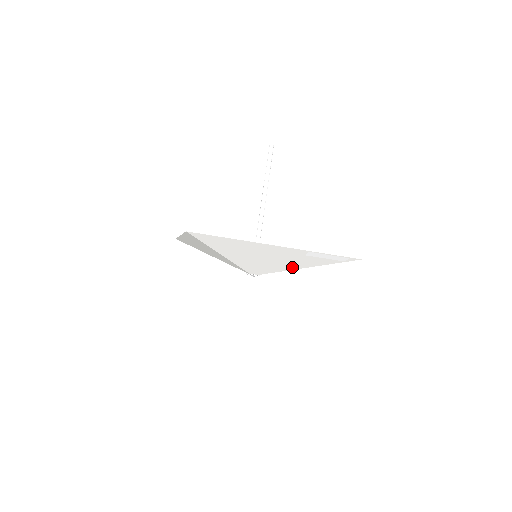
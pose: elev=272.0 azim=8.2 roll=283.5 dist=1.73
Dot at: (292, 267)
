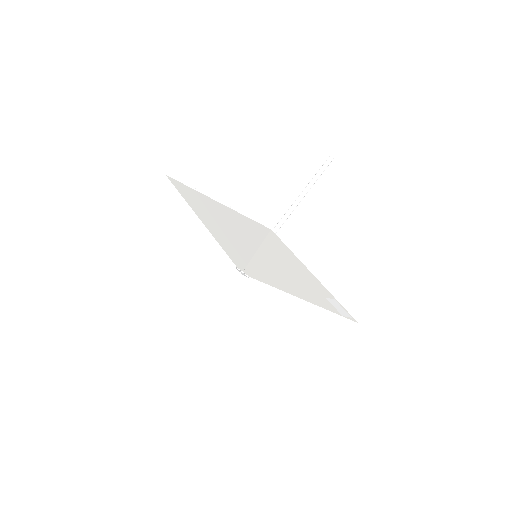
Dot at: (292, 292)
